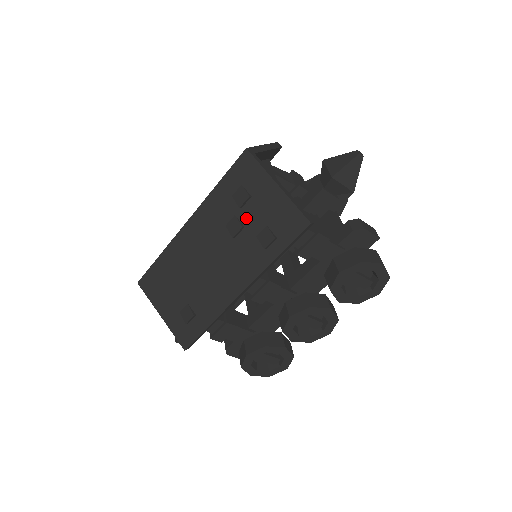
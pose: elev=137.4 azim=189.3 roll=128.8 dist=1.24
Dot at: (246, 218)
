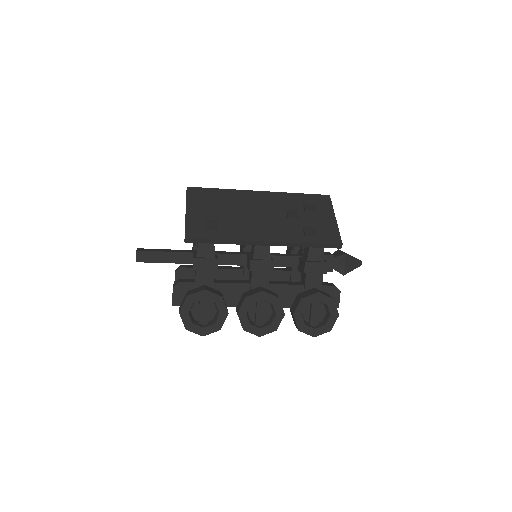
Dot at: (304, 216)
